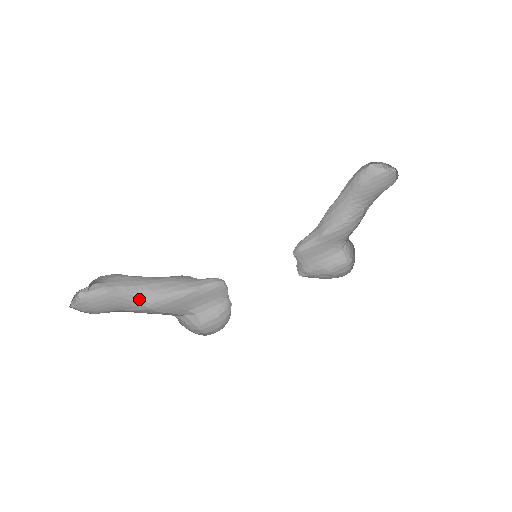
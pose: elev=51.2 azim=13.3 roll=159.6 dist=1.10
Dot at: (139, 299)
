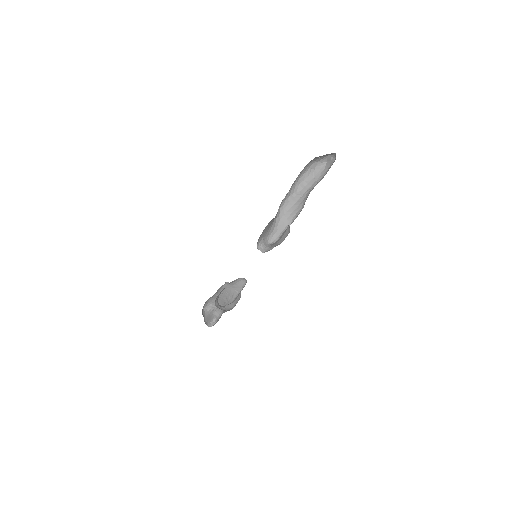
Dot at: occluded
